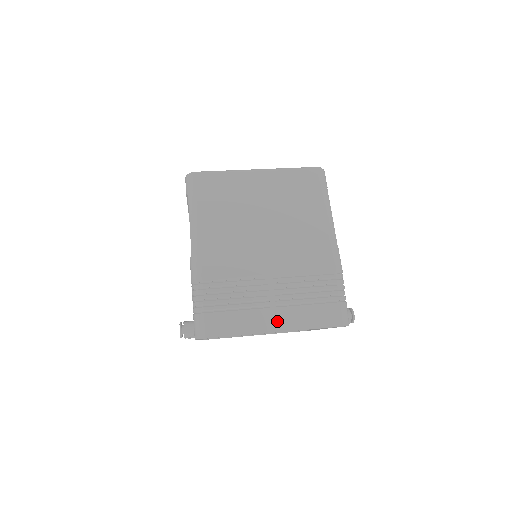
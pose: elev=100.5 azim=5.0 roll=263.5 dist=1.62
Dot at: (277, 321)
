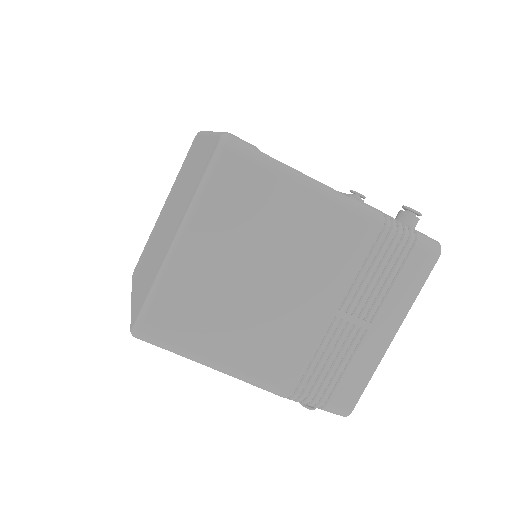
Dot at: (385, 329)
